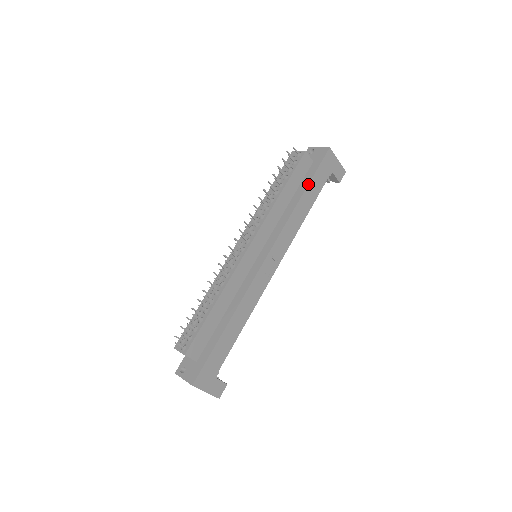
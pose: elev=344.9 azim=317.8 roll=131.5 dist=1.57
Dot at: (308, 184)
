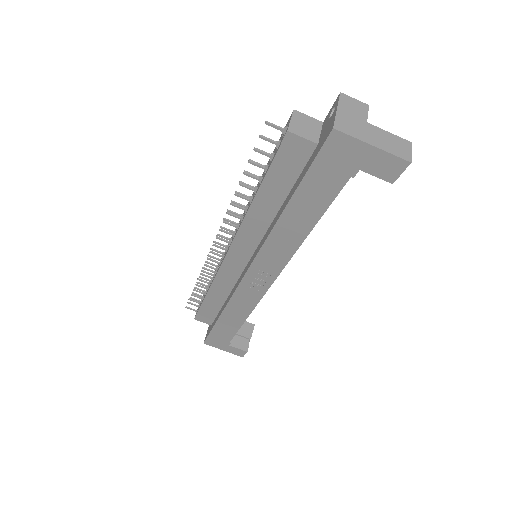
Dot at: (292, 194)
